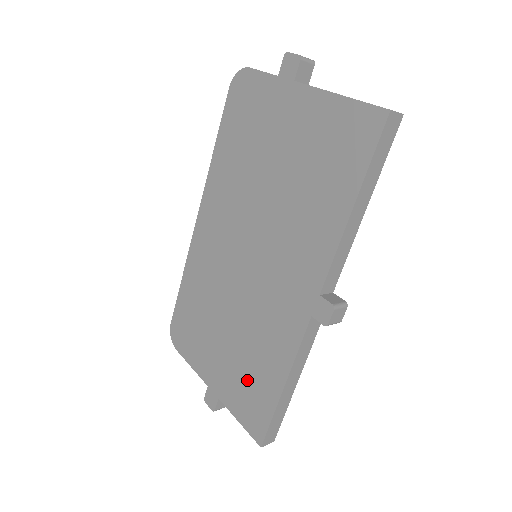
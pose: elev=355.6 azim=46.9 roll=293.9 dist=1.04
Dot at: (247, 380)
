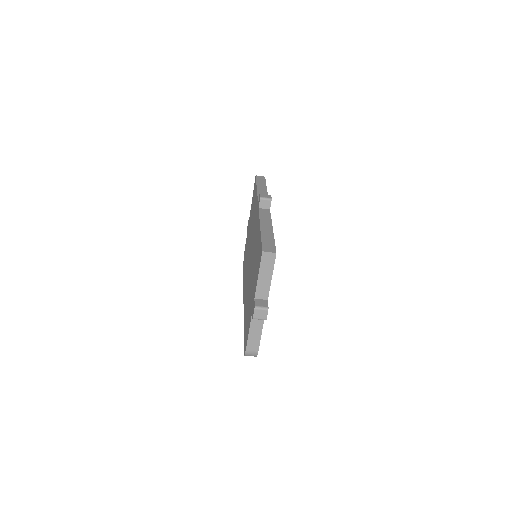
Dot at: (256, 263)
